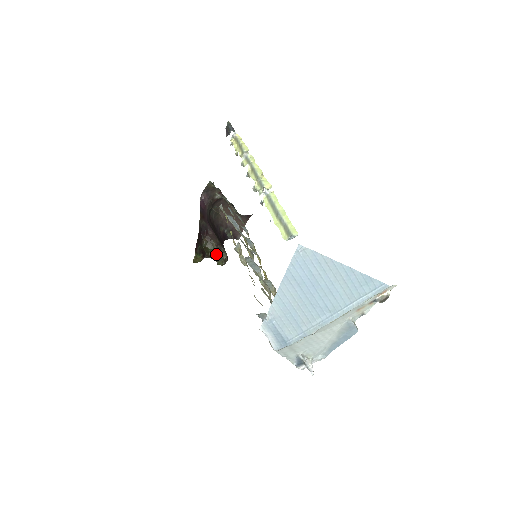
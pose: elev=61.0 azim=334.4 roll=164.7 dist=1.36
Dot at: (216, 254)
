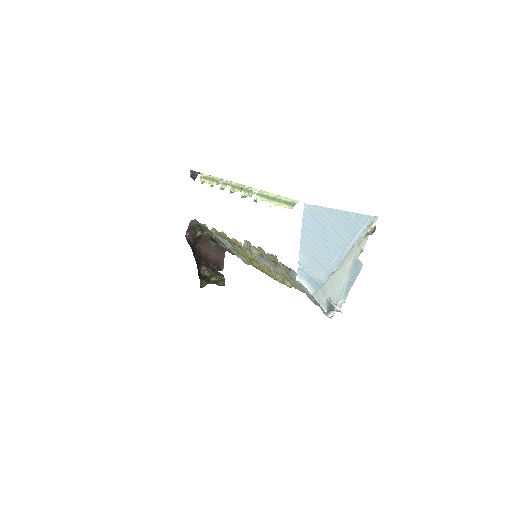
Dot at: (215, 278)
